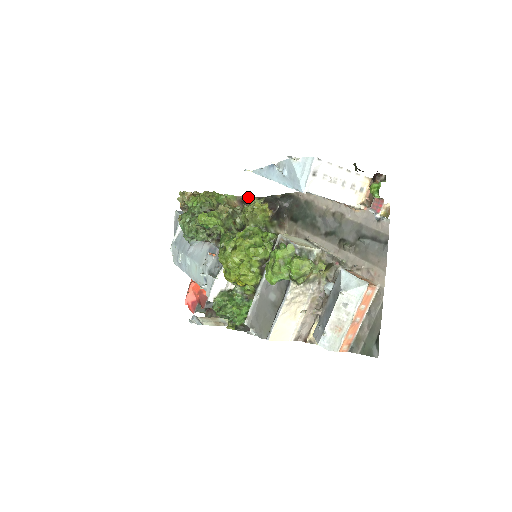
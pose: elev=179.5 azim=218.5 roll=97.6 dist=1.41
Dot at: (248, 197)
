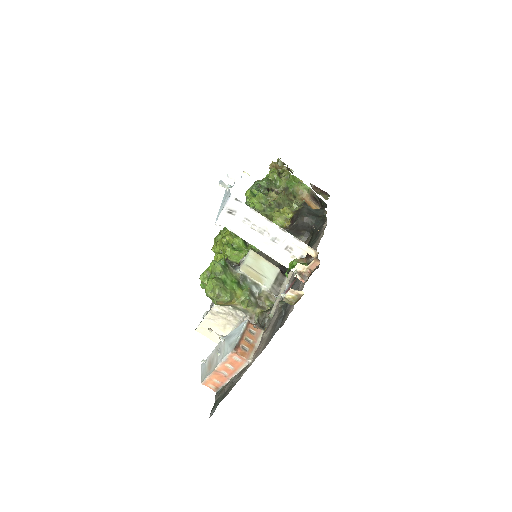
Dot at: (318, 197)
